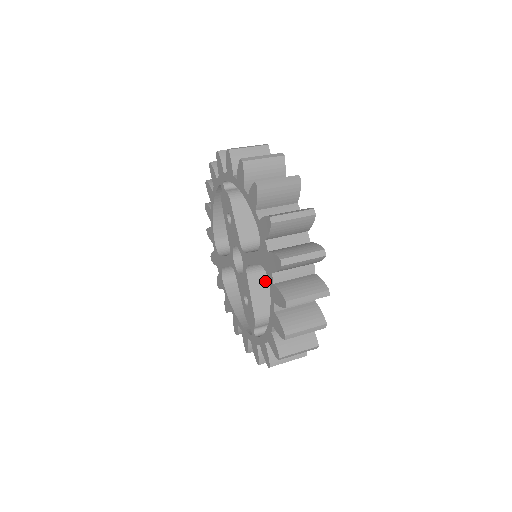
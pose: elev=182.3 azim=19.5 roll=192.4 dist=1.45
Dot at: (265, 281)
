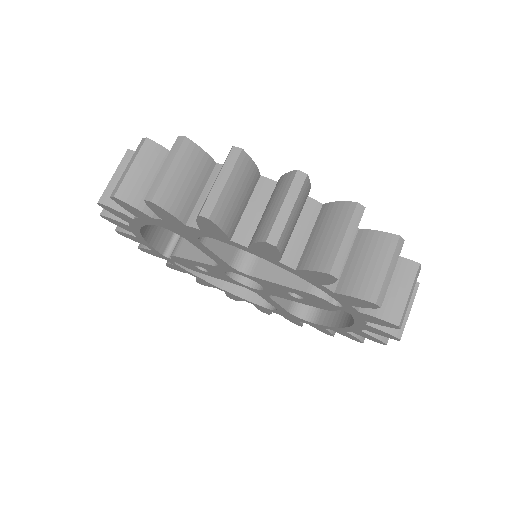
Dot at: occluded
